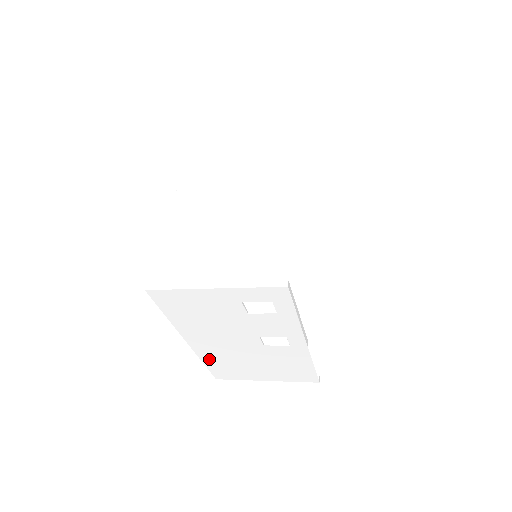
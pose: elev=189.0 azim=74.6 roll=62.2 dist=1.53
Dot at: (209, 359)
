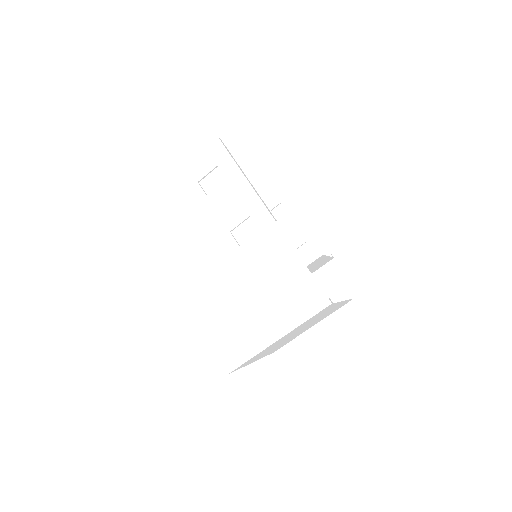
Dot at: (206, 318)
